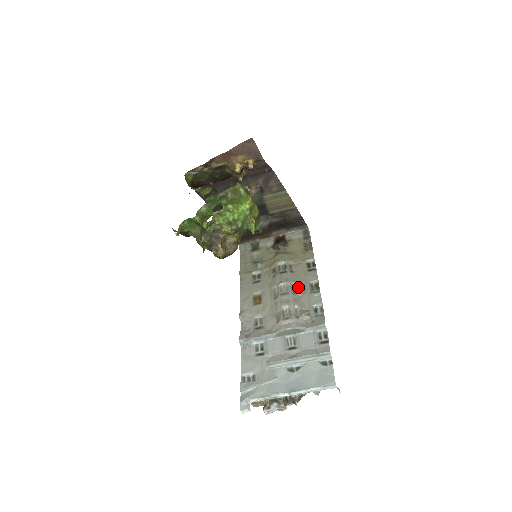
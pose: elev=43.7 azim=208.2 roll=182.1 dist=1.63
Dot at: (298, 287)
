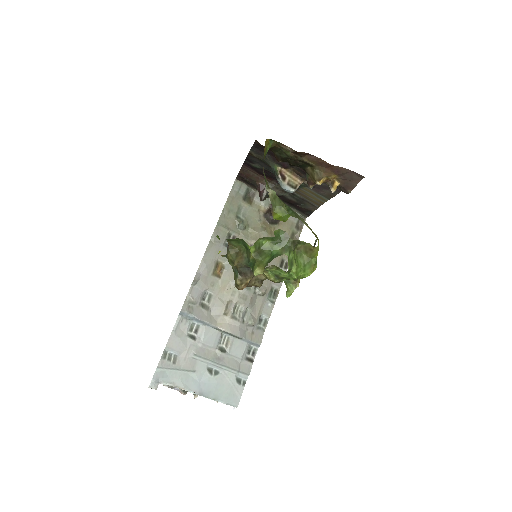
Dot at: (261, 286)
